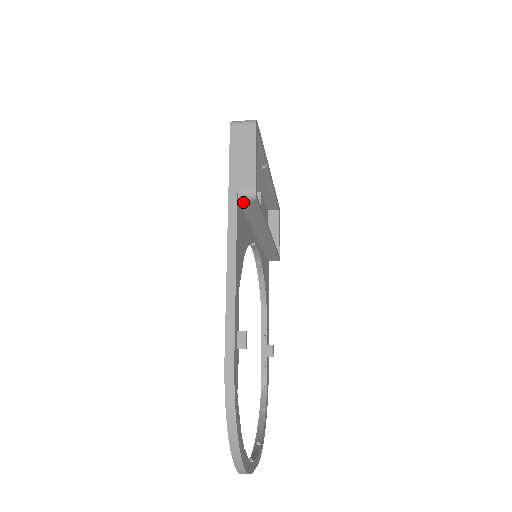
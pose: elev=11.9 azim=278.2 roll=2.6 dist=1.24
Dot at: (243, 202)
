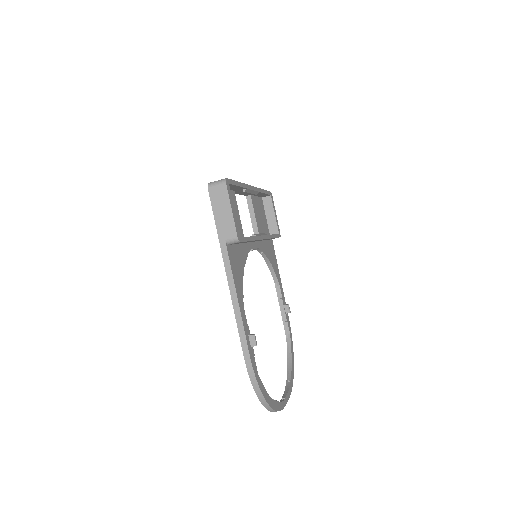
Dot at: occluded
